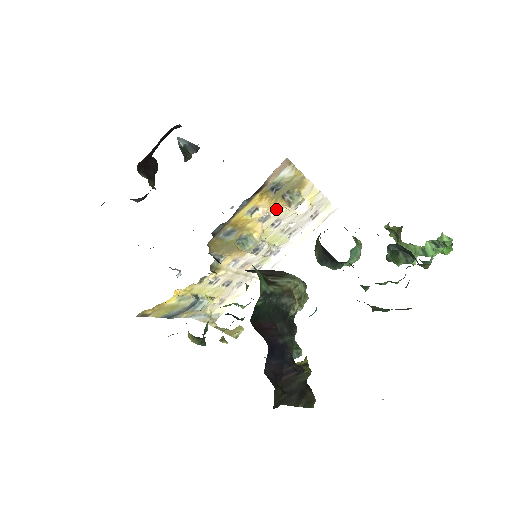
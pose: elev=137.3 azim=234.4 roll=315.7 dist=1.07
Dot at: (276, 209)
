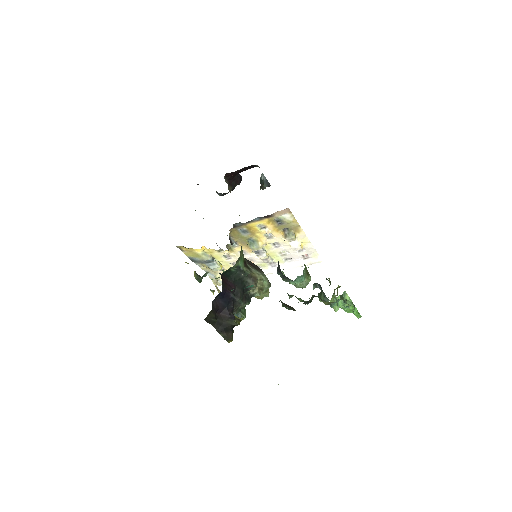
Dot at: (278, 235)
